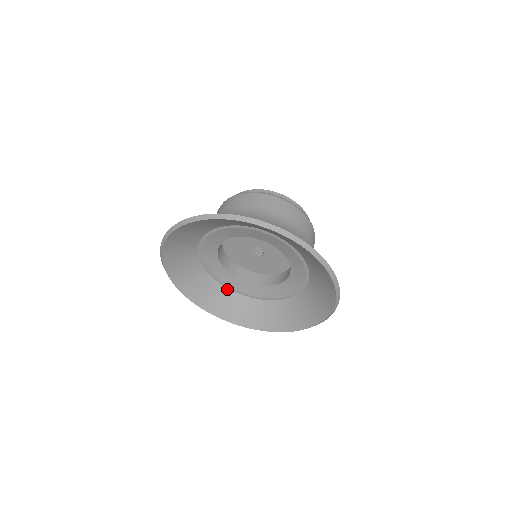
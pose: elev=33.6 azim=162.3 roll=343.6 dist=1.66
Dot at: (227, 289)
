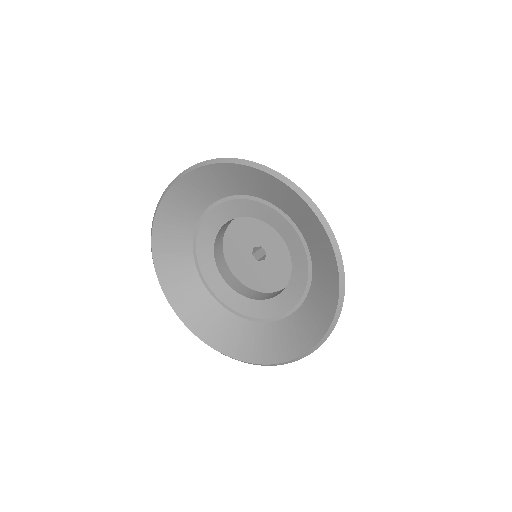
Dot at: (192, 254)
